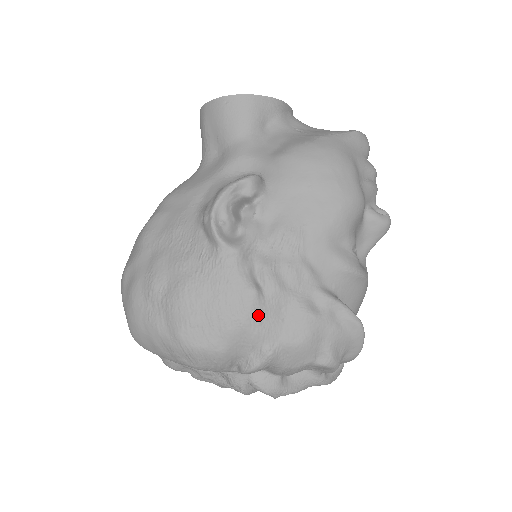
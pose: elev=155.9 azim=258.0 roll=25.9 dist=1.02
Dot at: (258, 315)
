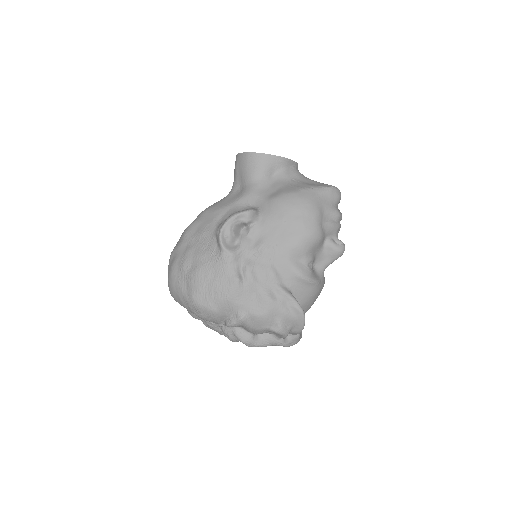
Dot at: (238, 294)
